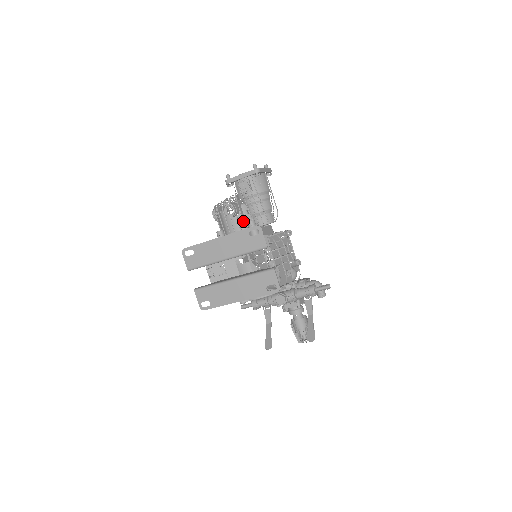
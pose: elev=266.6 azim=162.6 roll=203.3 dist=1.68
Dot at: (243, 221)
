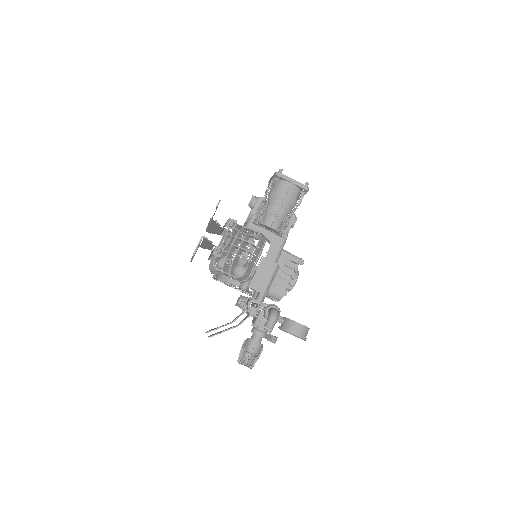
Dot at: (251, 213)
